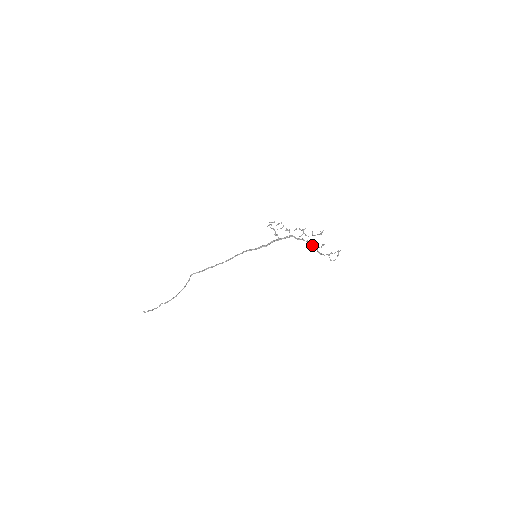
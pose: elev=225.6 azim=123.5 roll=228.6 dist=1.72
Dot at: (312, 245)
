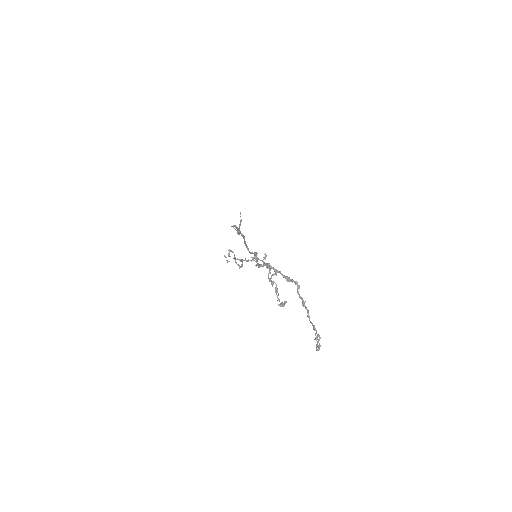
Dot at: occluded
